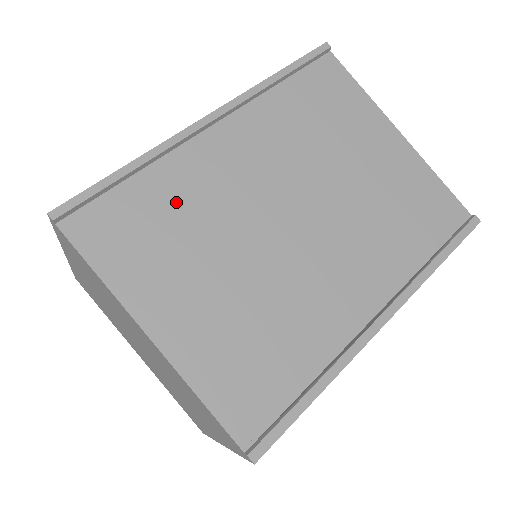
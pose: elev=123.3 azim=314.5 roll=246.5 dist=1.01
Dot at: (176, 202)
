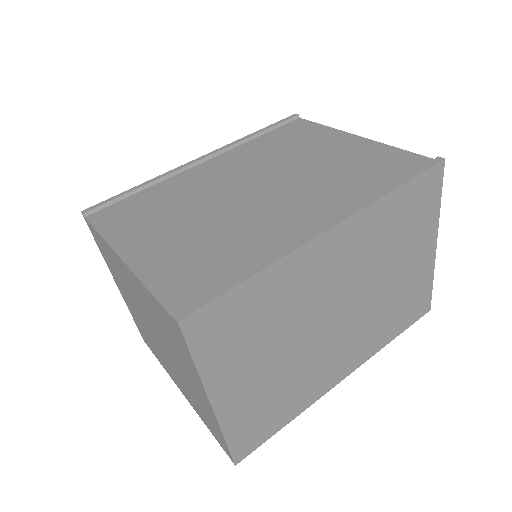
Dot at: (165, 197)
